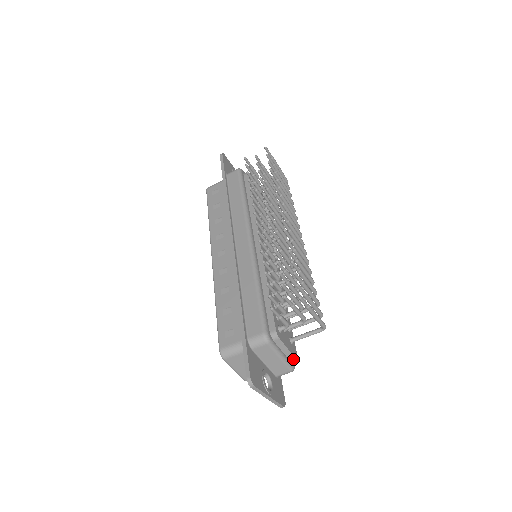
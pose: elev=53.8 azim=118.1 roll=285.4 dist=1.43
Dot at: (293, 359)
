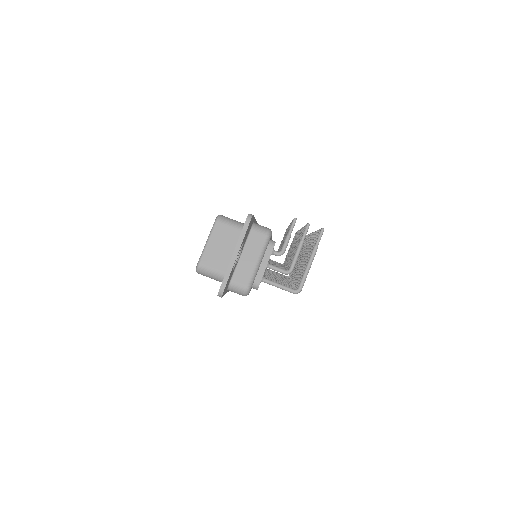
Dot at: (257, 283)
